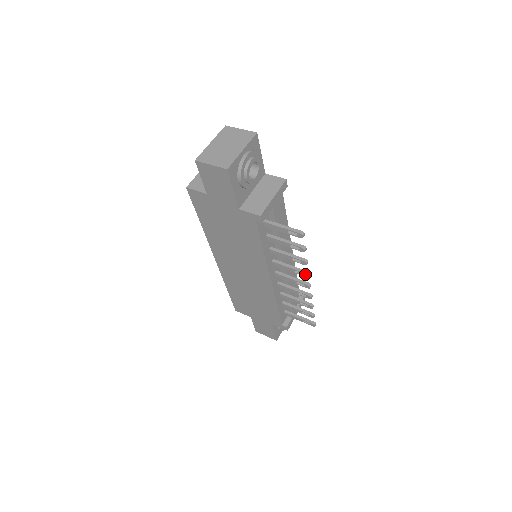
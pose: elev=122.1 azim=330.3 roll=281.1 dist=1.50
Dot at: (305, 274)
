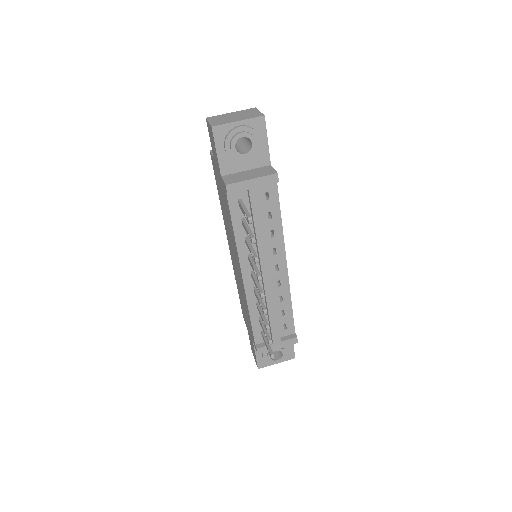
Dot at: (257, 276)
